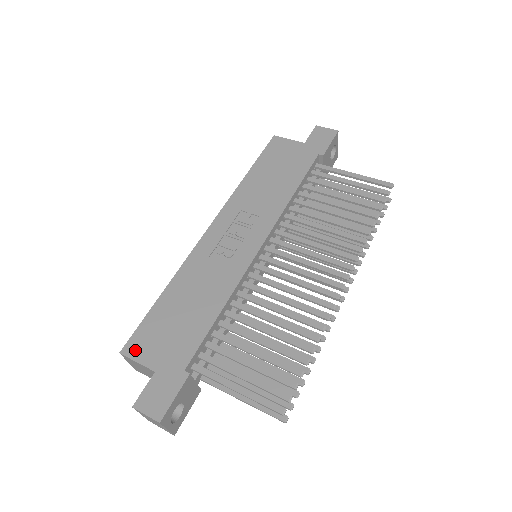
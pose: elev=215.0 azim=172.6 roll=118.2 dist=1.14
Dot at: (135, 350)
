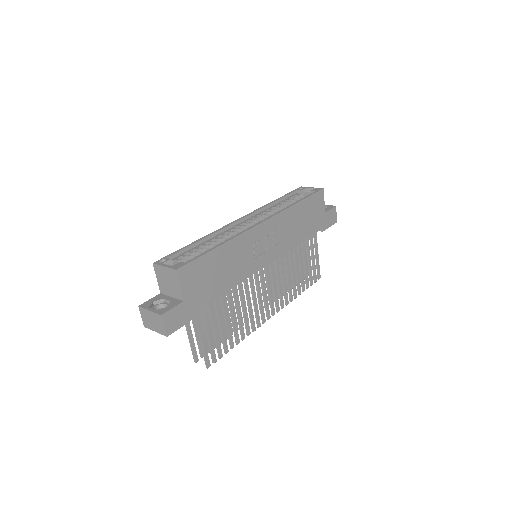
Dot at: (184, 276)
